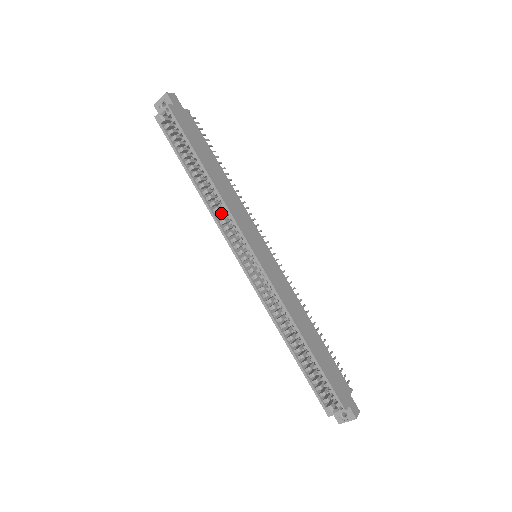
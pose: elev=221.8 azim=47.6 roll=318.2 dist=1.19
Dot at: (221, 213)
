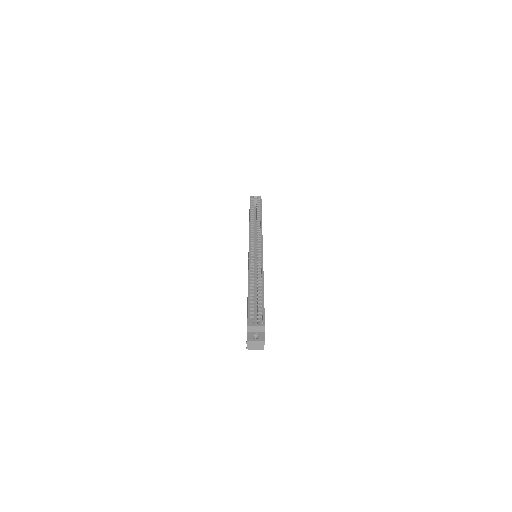
Dot at: occluded
